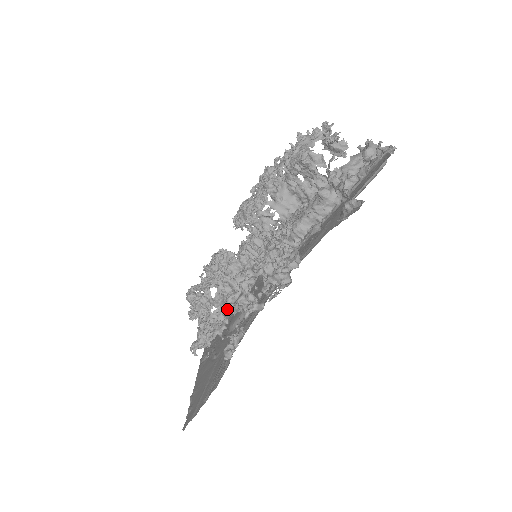
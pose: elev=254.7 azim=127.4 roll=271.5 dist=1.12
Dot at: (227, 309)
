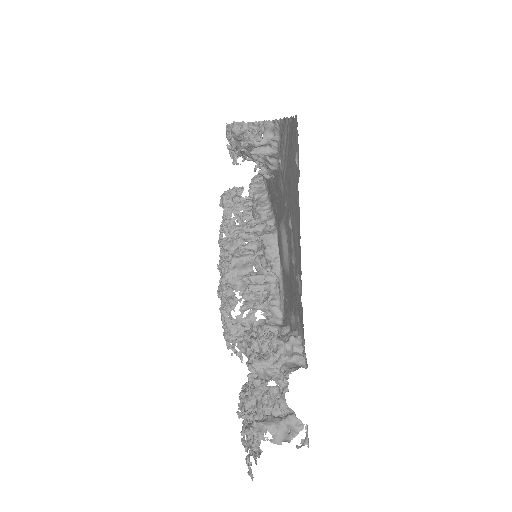
Dot at: occluded
